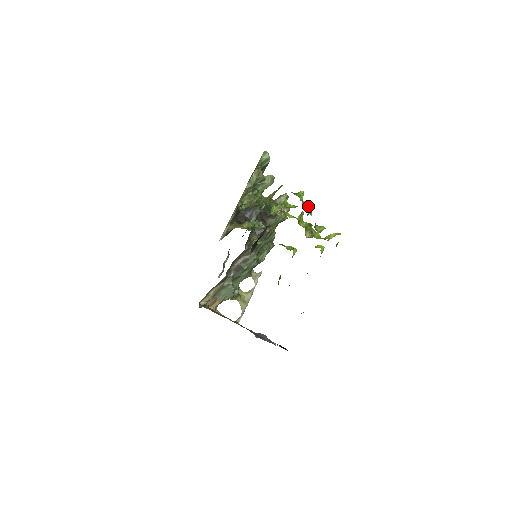
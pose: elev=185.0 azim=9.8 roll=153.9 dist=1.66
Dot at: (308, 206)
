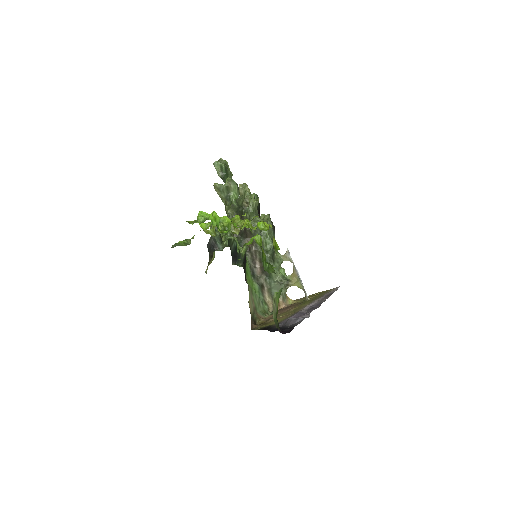
Dot at: occluded
